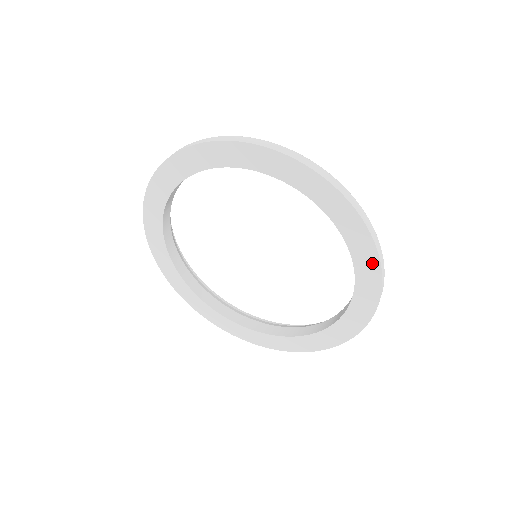
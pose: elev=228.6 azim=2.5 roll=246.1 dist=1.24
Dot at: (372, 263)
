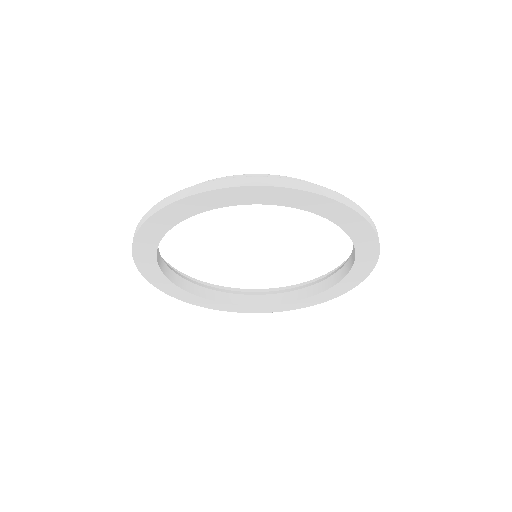
Dot at: (304, 197)
